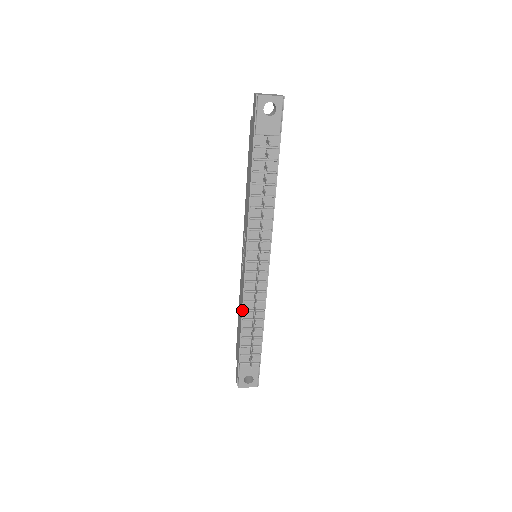
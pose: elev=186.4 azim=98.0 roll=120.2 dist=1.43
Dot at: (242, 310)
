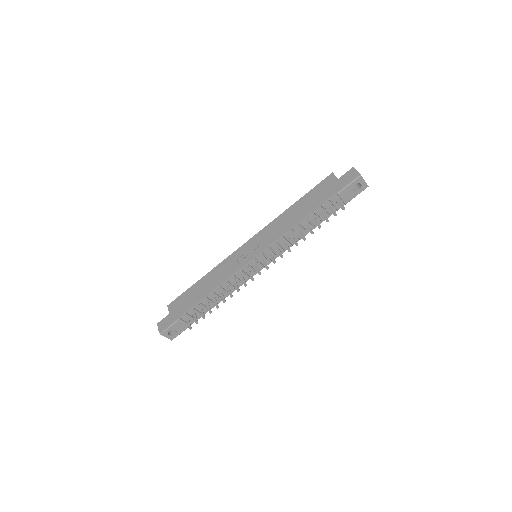
Dot at: (218, 286)
